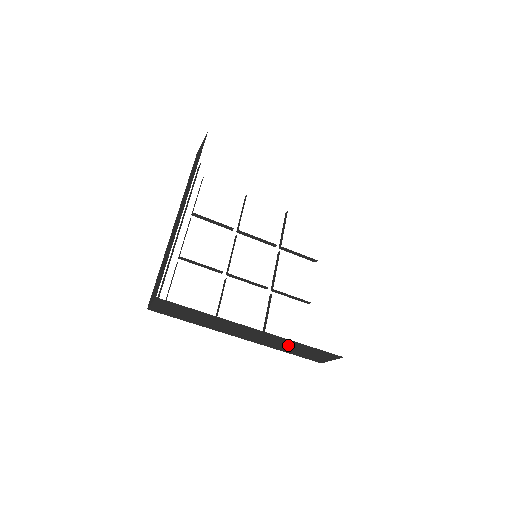
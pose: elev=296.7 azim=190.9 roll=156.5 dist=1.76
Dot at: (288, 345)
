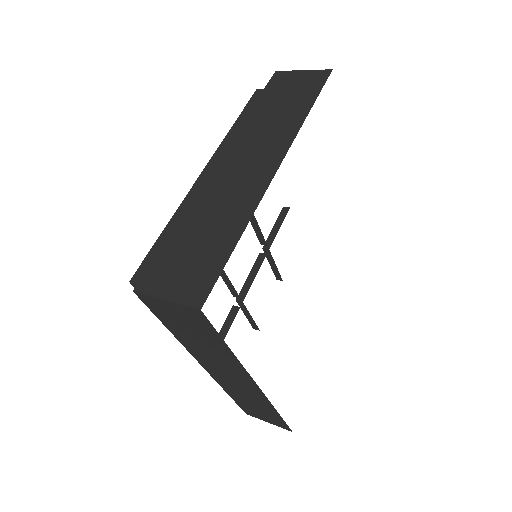
Dot at: (254, 401)
